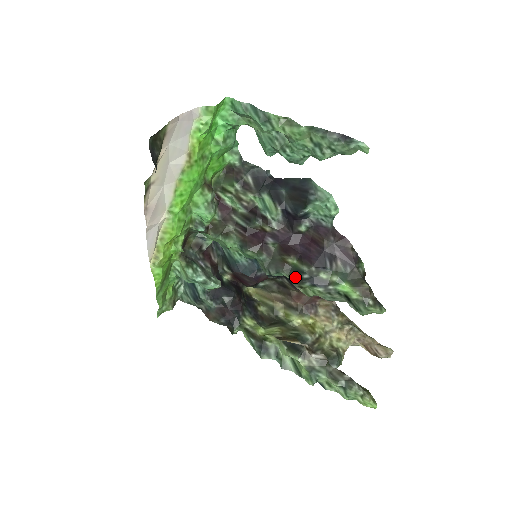
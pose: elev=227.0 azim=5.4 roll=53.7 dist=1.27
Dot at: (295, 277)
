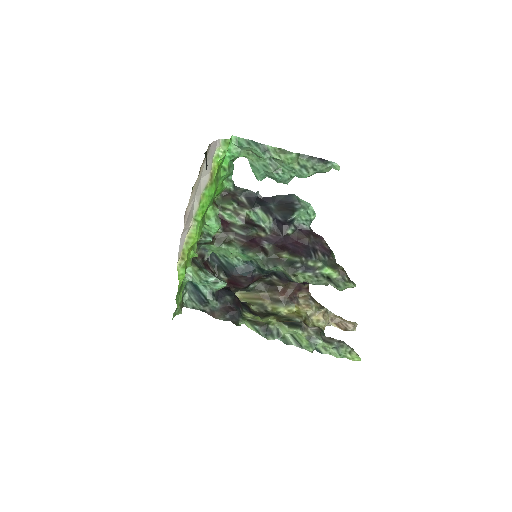
Dot at: (289, 268)
